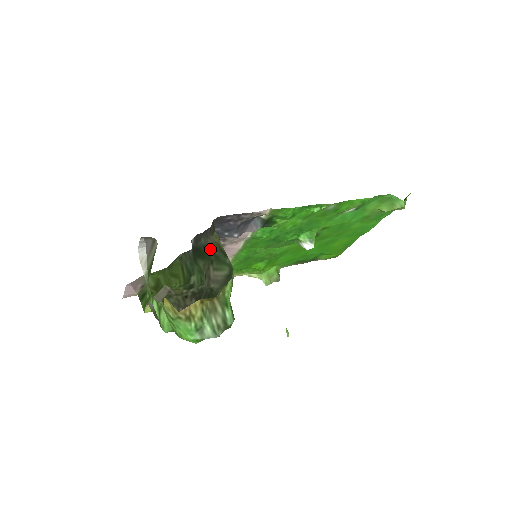
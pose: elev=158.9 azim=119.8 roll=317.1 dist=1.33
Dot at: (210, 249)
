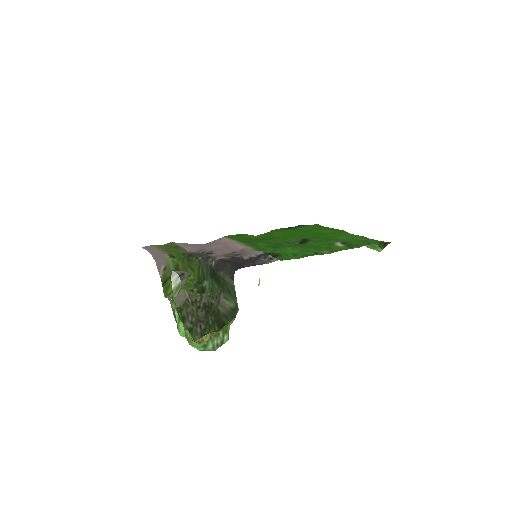
Dot at: (225, 283)
